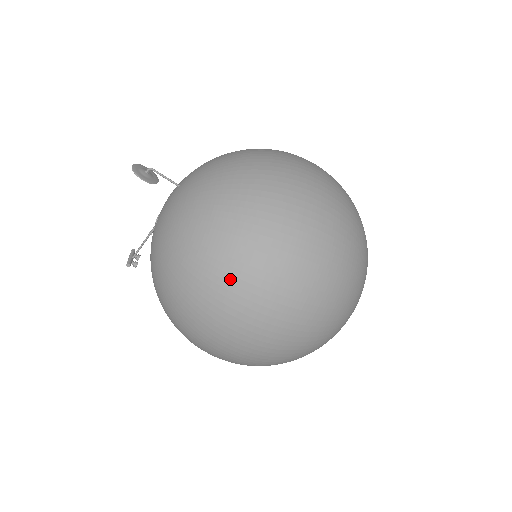
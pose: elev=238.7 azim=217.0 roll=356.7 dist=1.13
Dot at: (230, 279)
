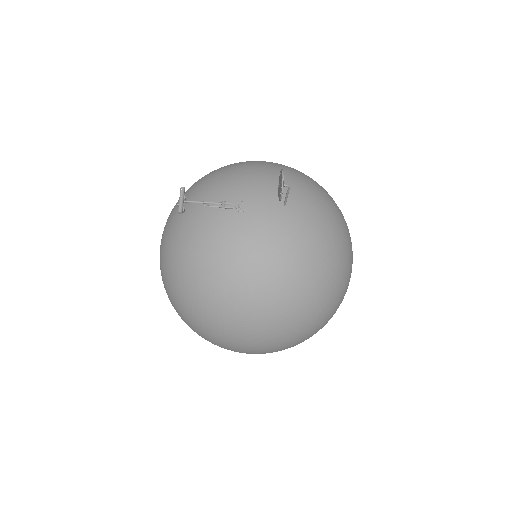
Dot at: (277, 326)
